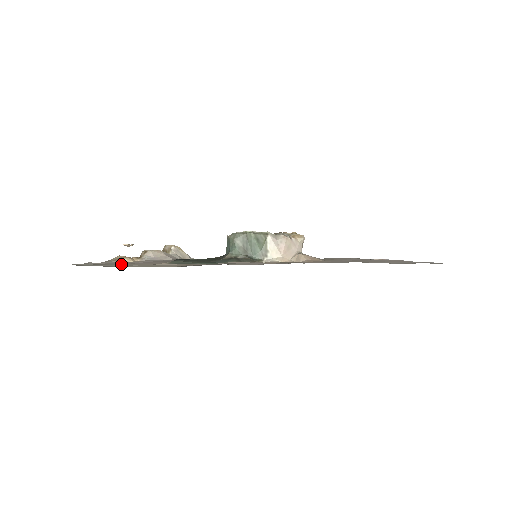
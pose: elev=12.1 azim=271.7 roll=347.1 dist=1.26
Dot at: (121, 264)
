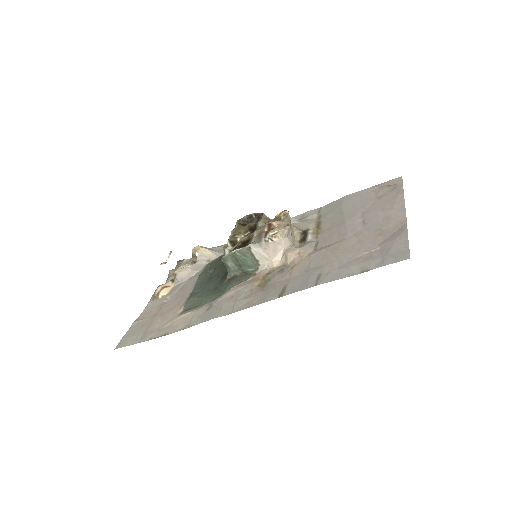
Dot at: (152, 322)
